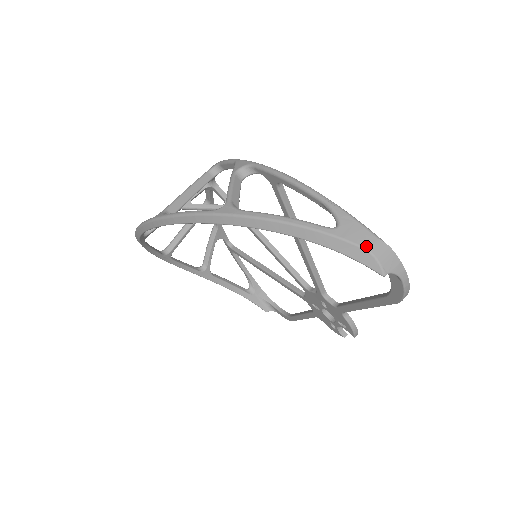
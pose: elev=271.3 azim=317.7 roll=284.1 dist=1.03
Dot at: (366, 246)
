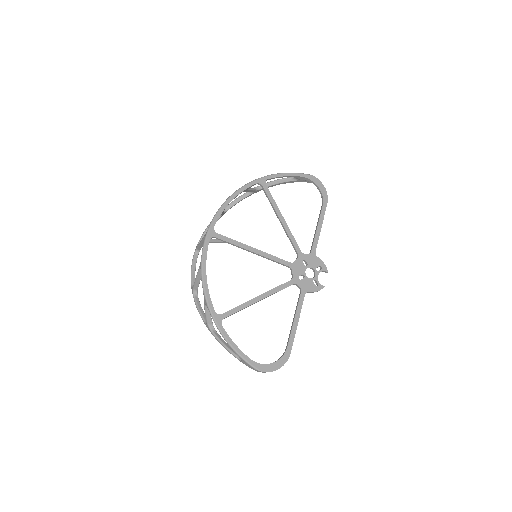
Dot at: occluded
